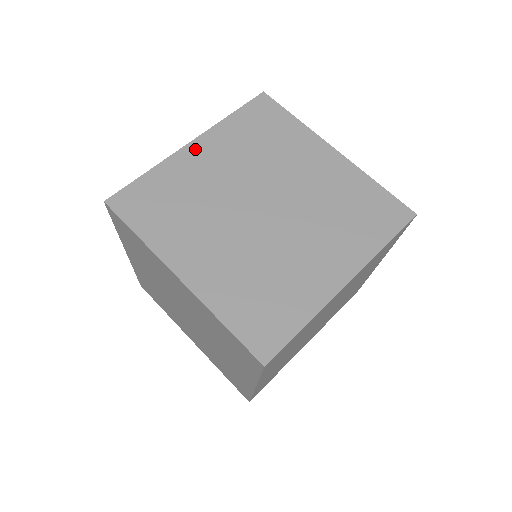
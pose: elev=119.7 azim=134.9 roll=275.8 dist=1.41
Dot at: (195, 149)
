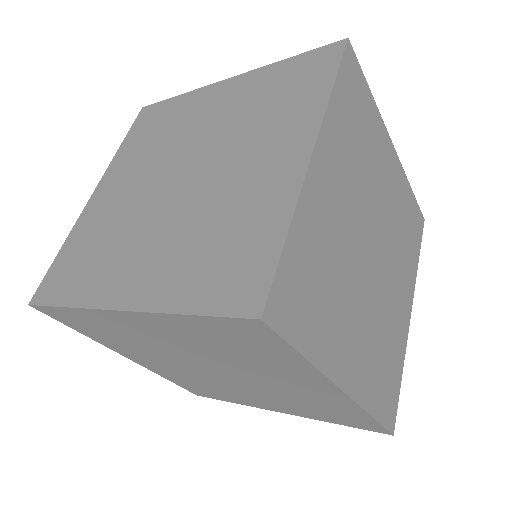
Dot at: (319, 167)
